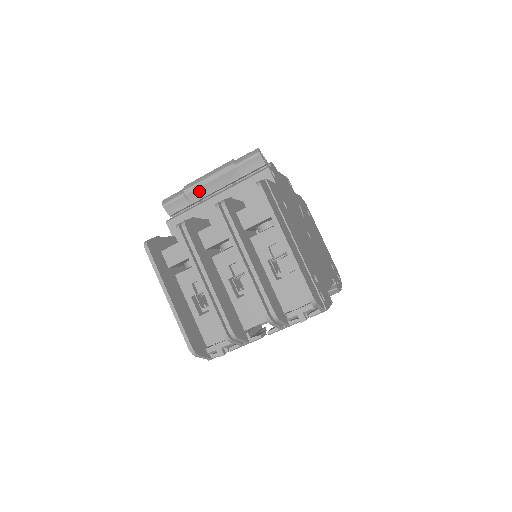
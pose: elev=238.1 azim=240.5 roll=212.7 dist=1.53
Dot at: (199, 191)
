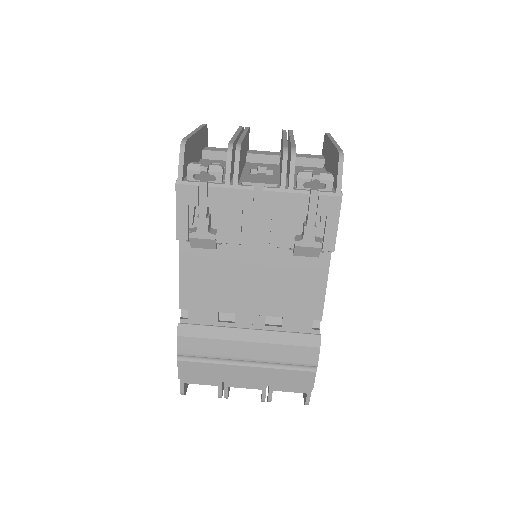
Dot at: occluded
